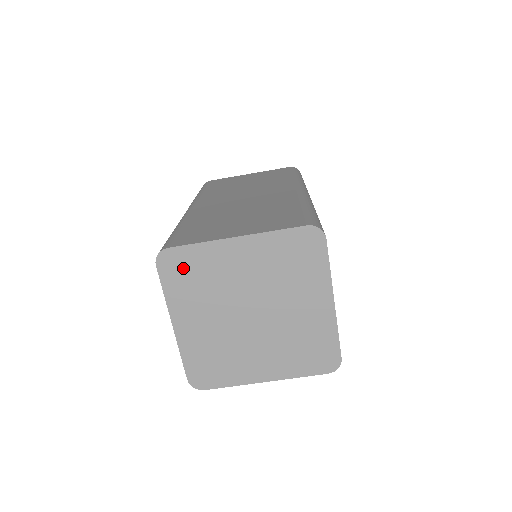
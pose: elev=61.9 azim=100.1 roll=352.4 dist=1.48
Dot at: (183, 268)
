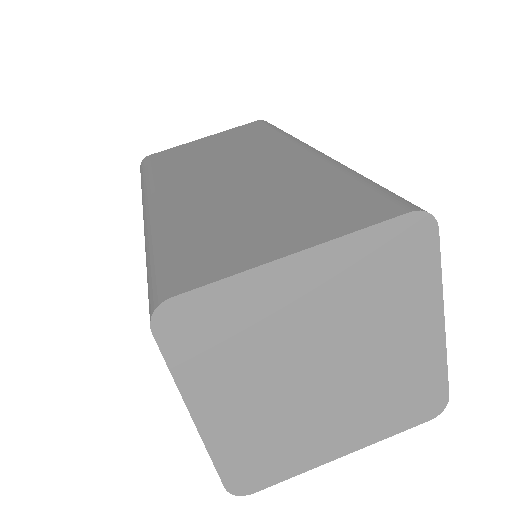
Dot at: (203, 326)
